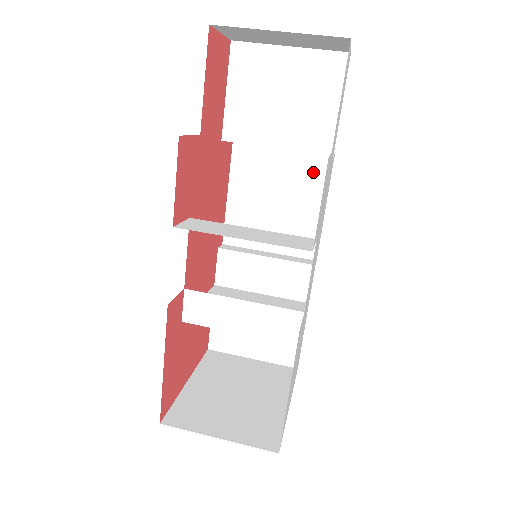
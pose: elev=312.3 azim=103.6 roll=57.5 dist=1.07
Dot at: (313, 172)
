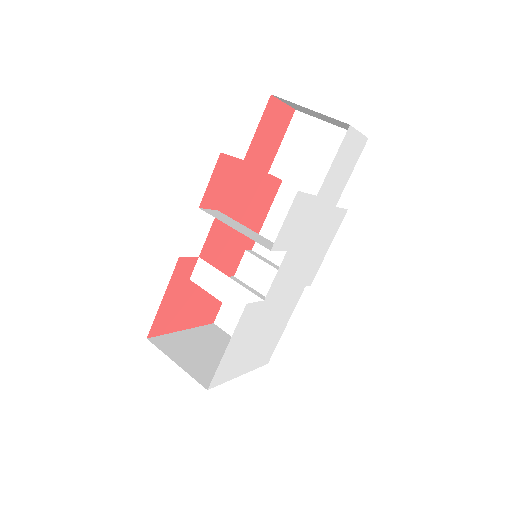
Dot at: occluded
